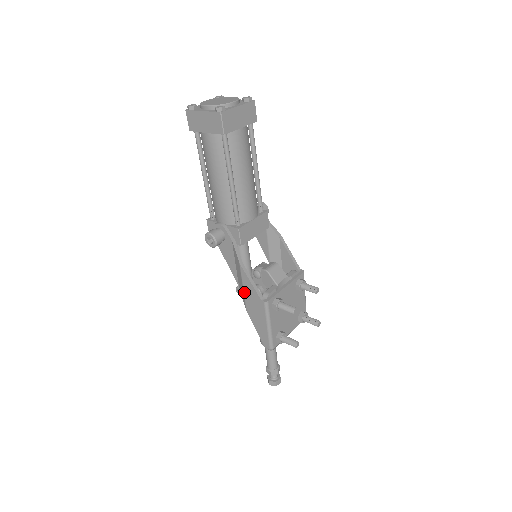
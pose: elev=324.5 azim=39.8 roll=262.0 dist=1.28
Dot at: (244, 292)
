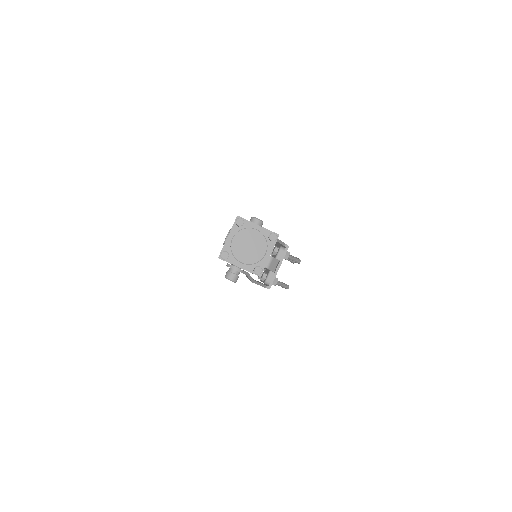
Dot at: occluded
